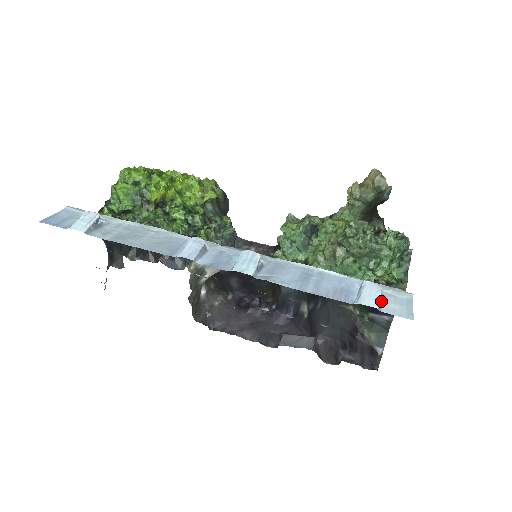
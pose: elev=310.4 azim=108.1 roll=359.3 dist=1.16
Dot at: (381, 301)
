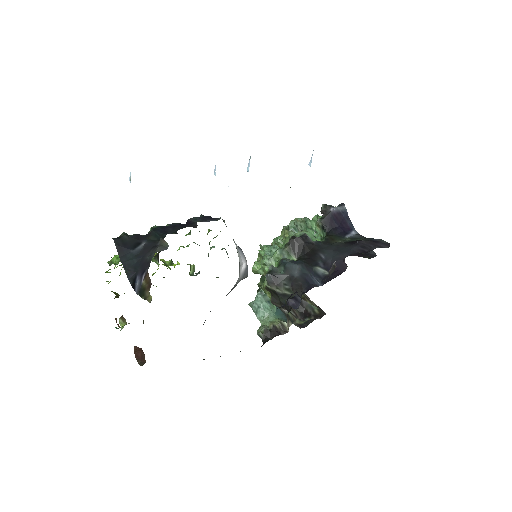
Dot at: occluded
